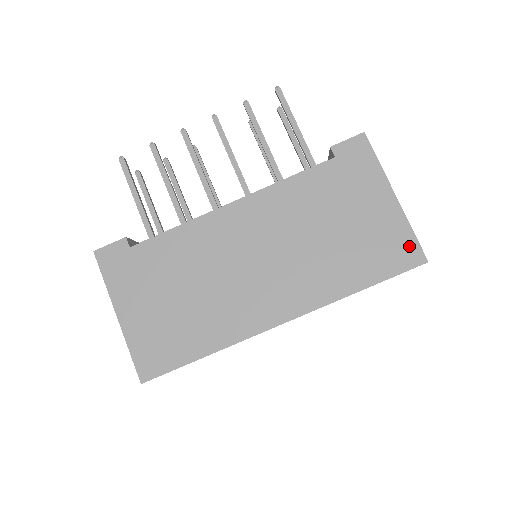
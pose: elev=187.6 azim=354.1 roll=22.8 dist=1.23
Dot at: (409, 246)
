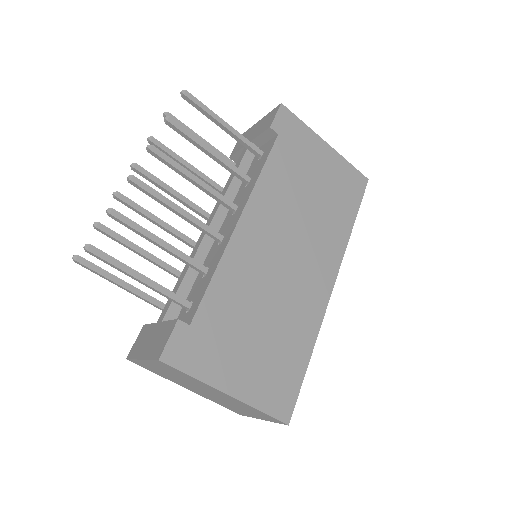
Dot at: (355, 175)
